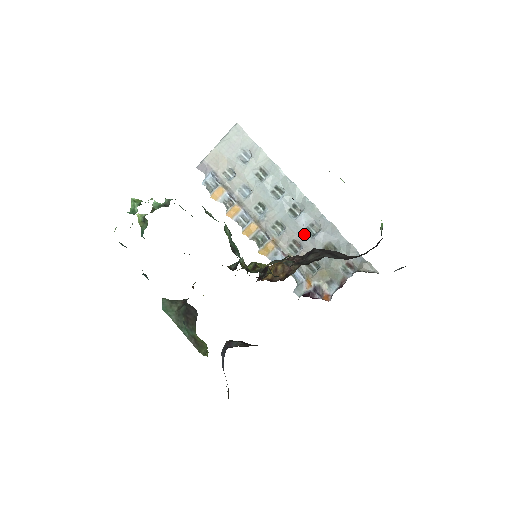
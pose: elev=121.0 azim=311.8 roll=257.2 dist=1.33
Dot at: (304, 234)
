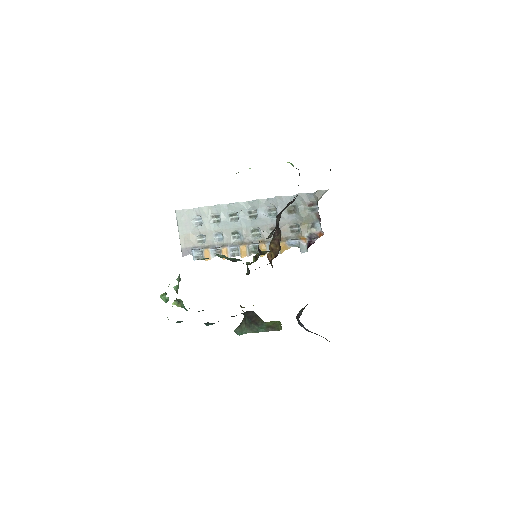
Dot at: (271, 219)
